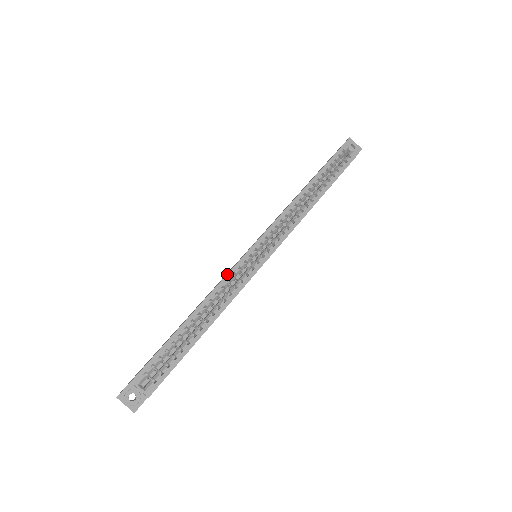
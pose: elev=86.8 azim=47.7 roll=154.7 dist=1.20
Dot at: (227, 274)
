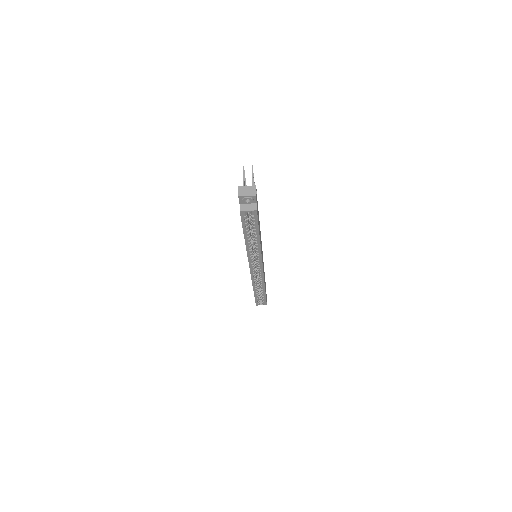
Dot at: occluded
